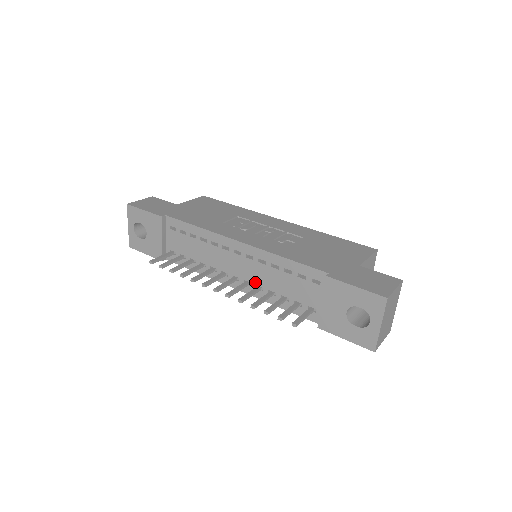
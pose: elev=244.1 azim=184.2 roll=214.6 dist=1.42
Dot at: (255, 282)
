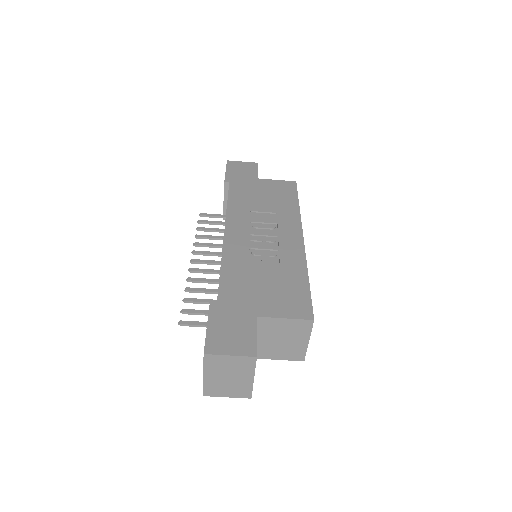
Dot at: occluded
